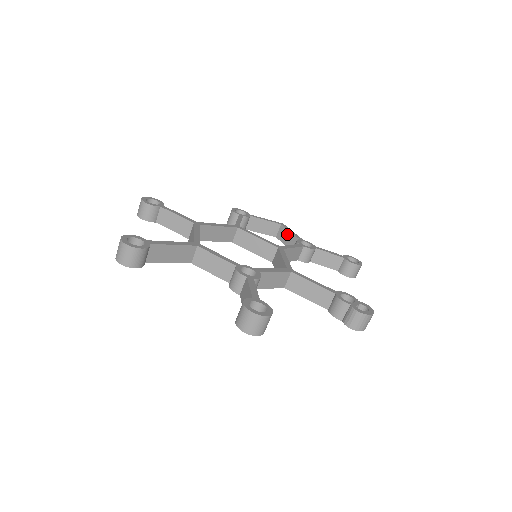
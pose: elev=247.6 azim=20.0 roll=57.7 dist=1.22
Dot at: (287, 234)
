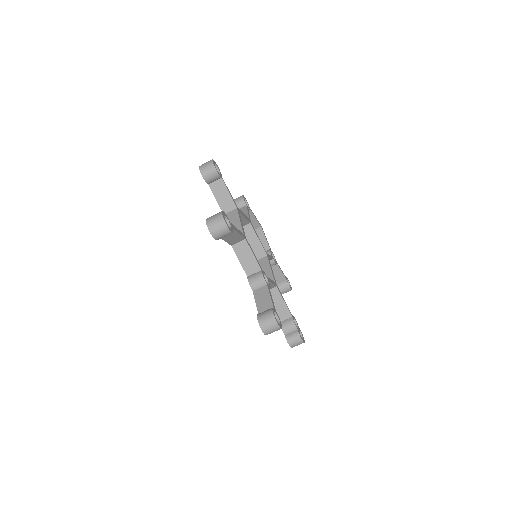
Dot at: (262, 238)
